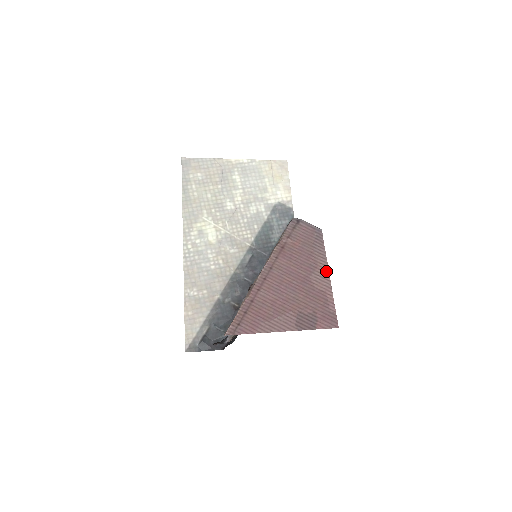
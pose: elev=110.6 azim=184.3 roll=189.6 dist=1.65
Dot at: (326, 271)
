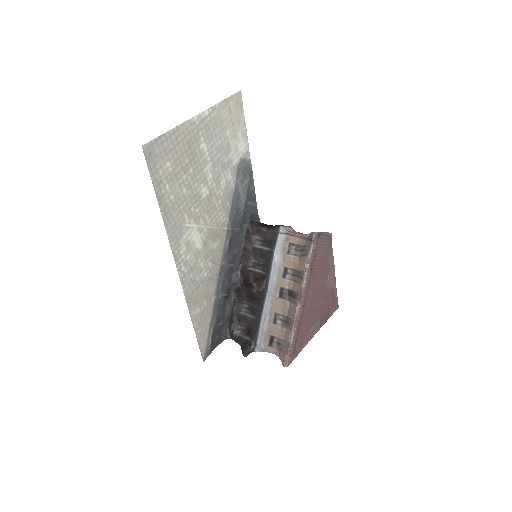
Dot at: (334, 270)
